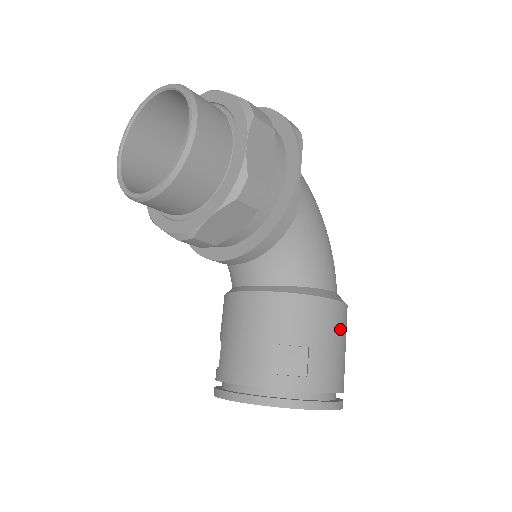
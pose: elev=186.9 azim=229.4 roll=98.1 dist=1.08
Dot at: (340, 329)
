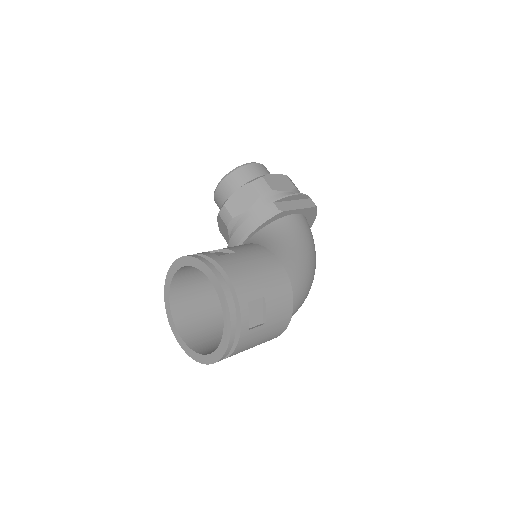
Dot at: (268, 270)
